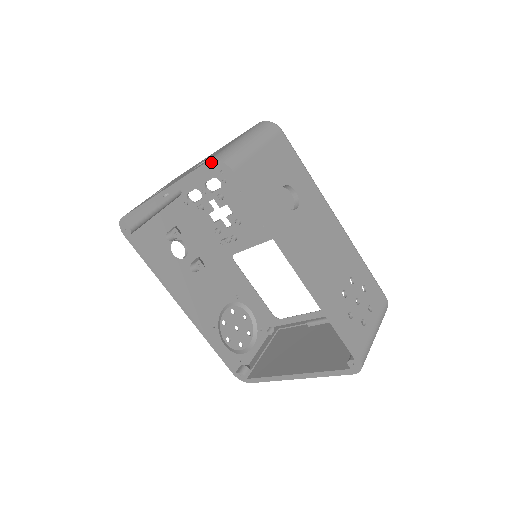
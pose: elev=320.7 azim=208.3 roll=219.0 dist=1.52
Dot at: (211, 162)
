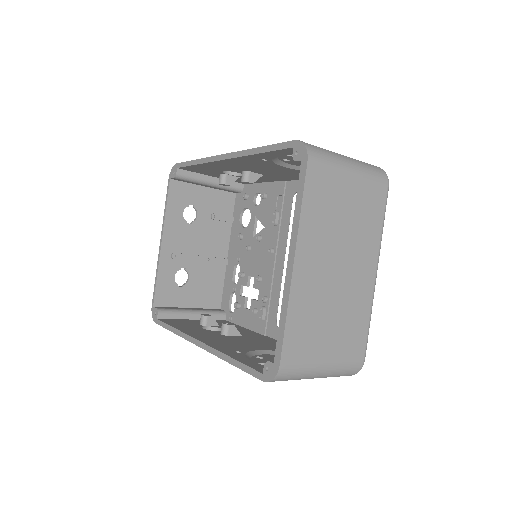
Dot at: (169, 177)
